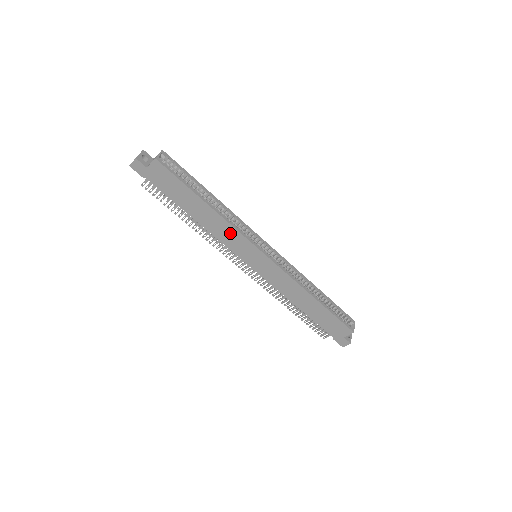
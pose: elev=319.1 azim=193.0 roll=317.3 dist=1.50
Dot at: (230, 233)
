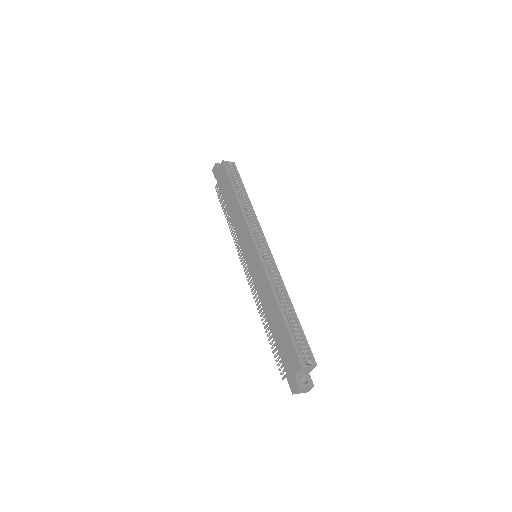
Dot at: (242, 224)
